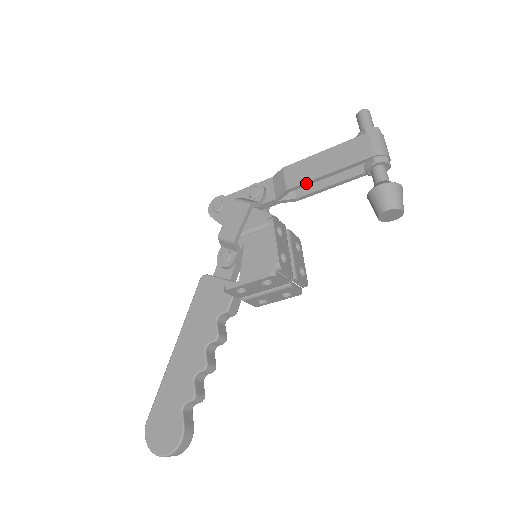
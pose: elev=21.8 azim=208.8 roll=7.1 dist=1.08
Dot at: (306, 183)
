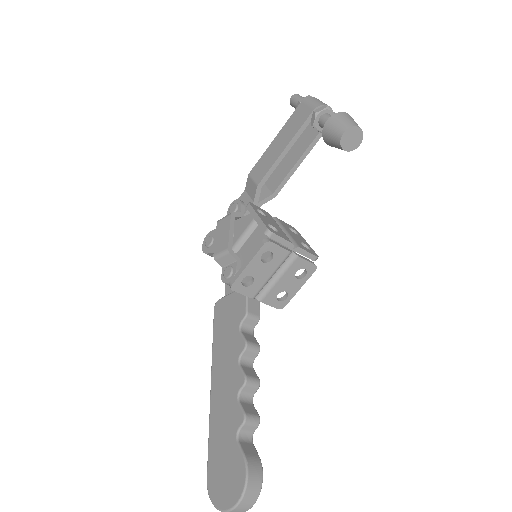
Dot at: (271, 169)
